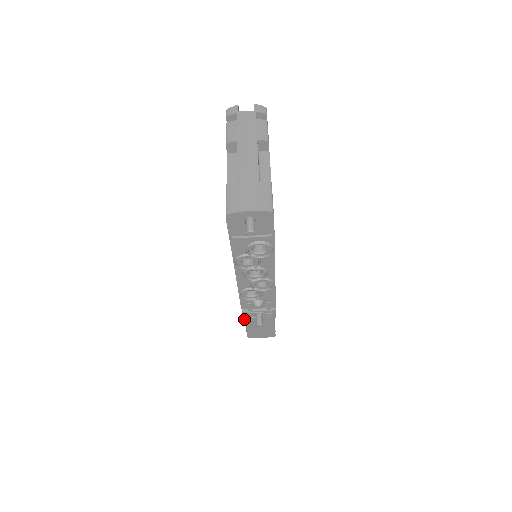
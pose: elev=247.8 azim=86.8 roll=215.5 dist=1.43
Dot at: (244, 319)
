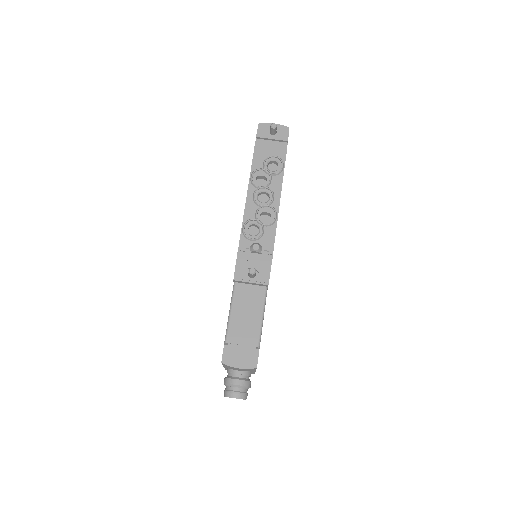
Dot at: (231, 300)
